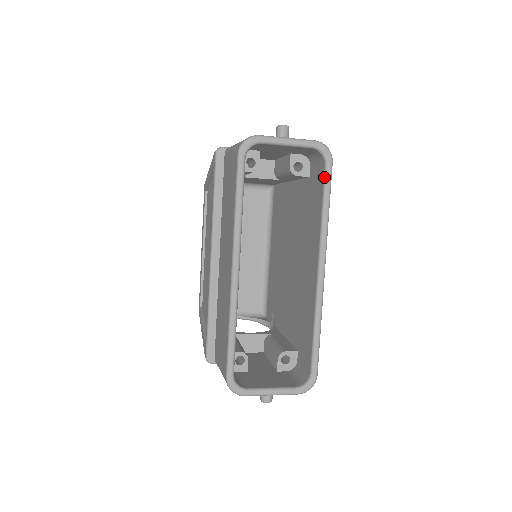
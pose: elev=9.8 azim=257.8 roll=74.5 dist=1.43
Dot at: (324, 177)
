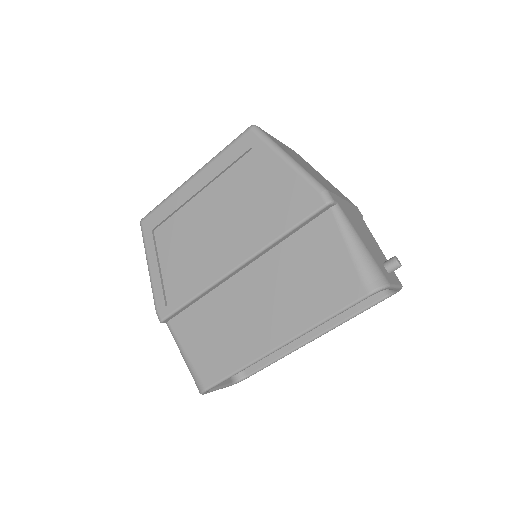
Dot at: (378, 301)
